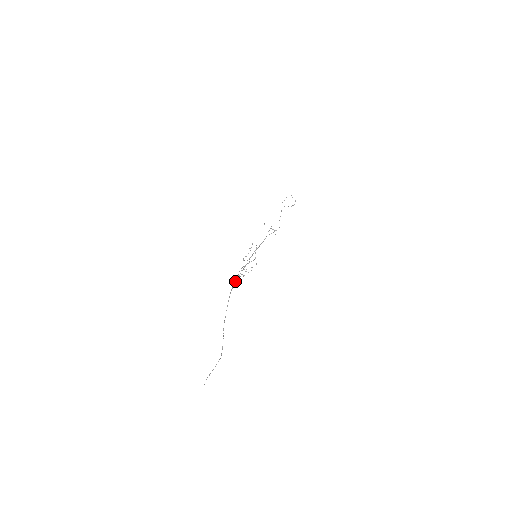
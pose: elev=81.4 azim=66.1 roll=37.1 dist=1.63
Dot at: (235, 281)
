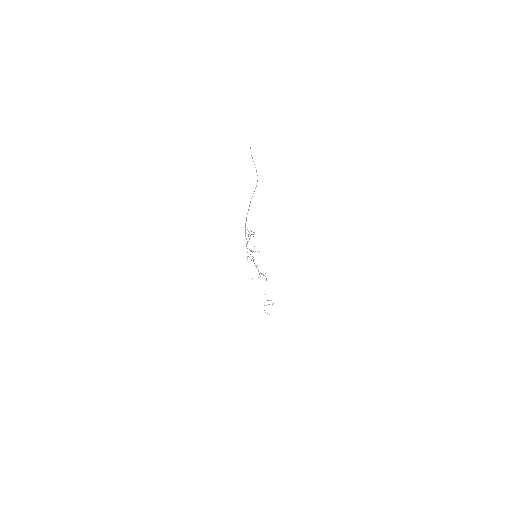
Dot at: occluded
